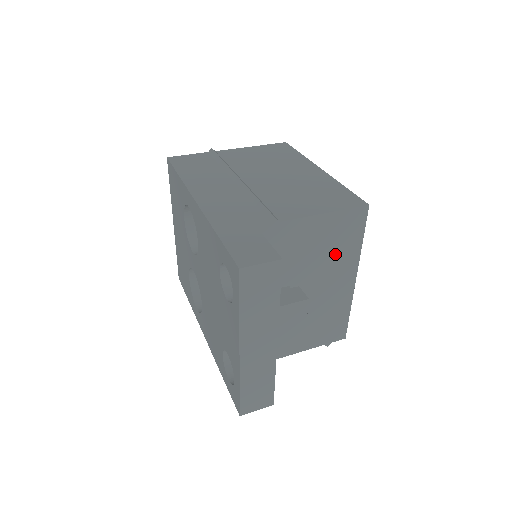
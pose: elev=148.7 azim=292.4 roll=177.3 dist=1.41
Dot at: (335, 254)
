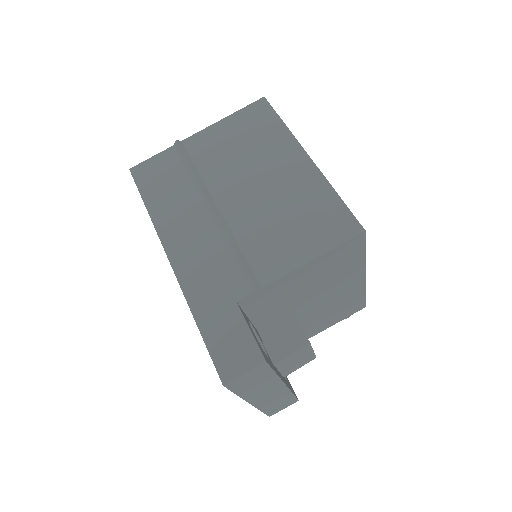
Dot at: (335, 275)
